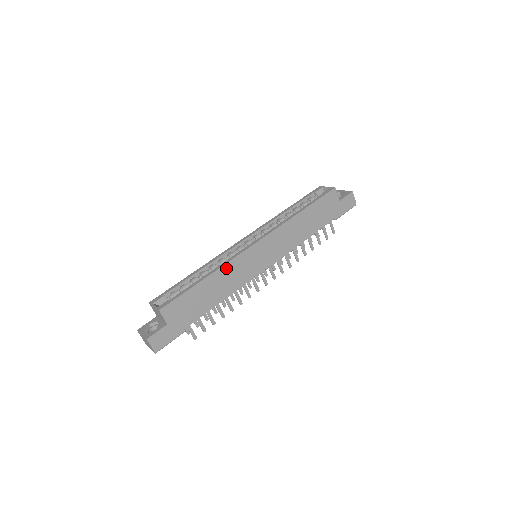
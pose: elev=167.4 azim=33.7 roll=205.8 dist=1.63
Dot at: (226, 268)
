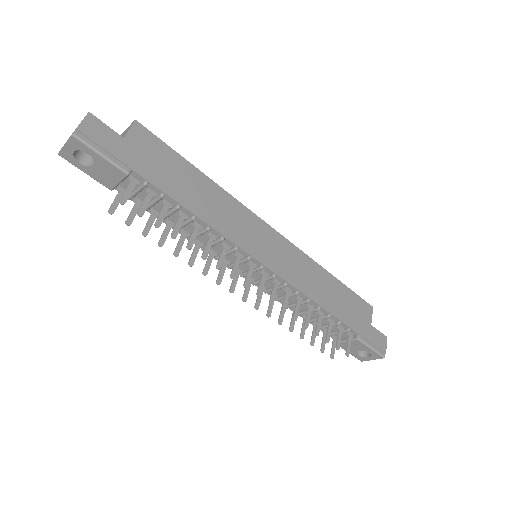
Dot at: (229, 200)
